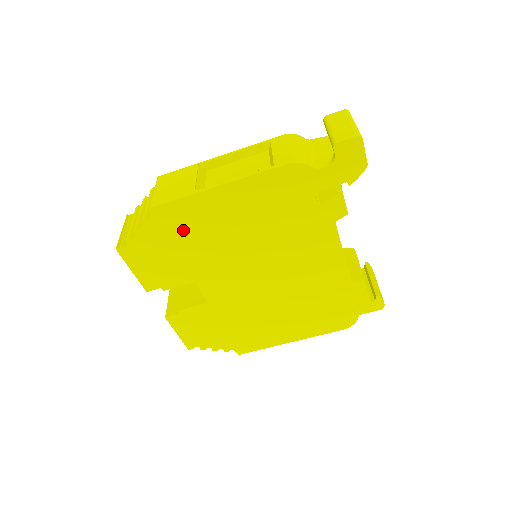
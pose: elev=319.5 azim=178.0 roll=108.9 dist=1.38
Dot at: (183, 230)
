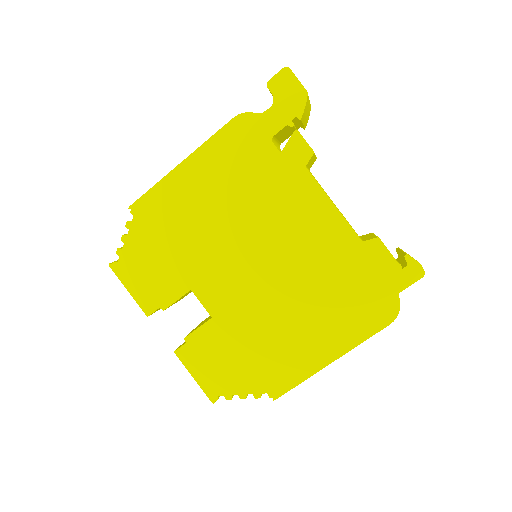
Dot at: (163, 224)
